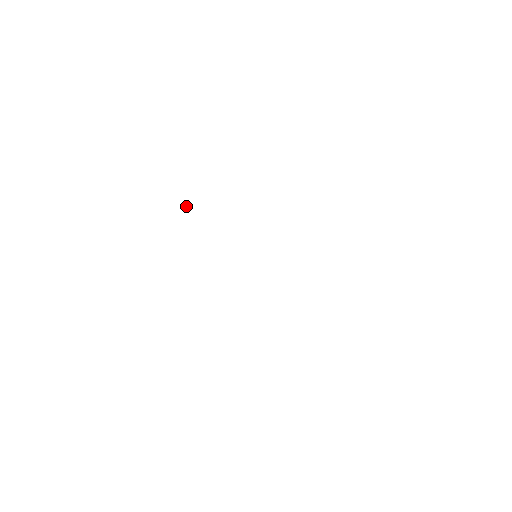
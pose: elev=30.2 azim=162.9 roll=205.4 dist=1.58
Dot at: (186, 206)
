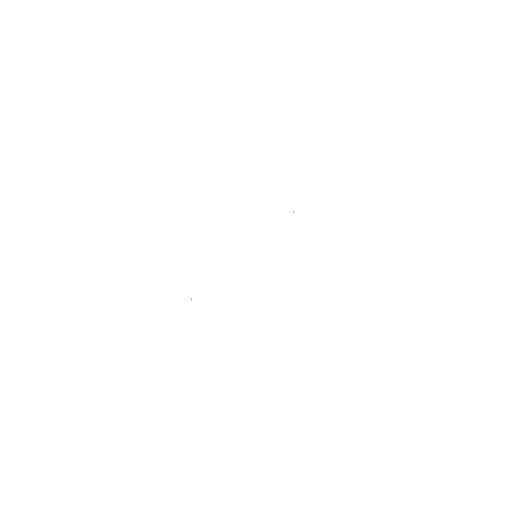
Dot at: occluded
